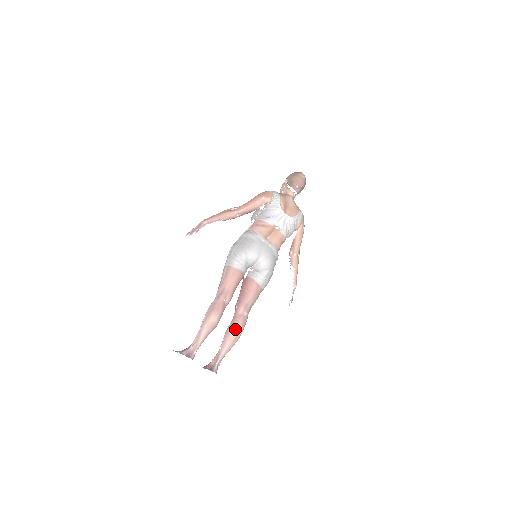
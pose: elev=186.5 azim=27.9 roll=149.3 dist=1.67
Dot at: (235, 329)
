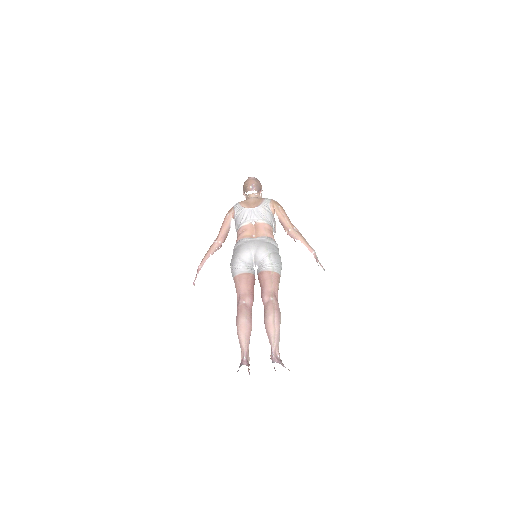
Dot at: (268, 315)
